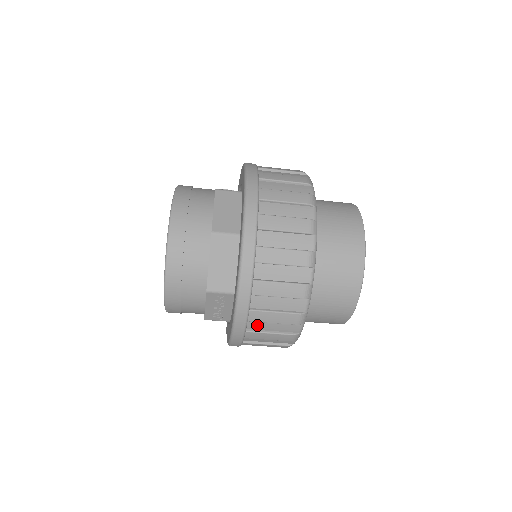
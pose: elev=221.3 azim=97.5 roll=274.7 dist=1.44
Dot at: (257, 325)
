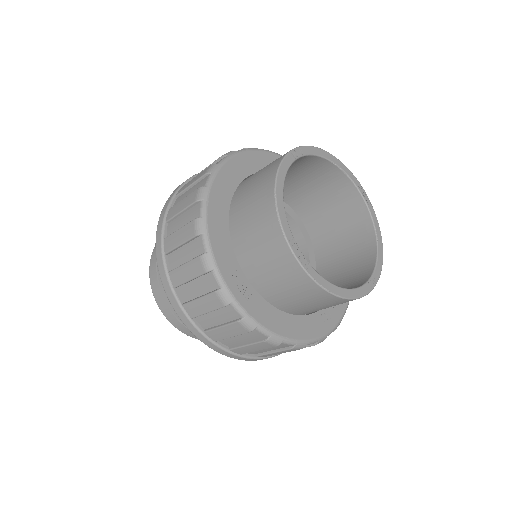
Dot at: (186, 292)
